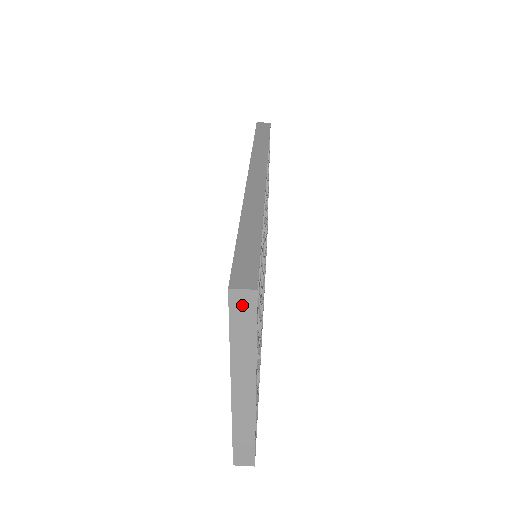
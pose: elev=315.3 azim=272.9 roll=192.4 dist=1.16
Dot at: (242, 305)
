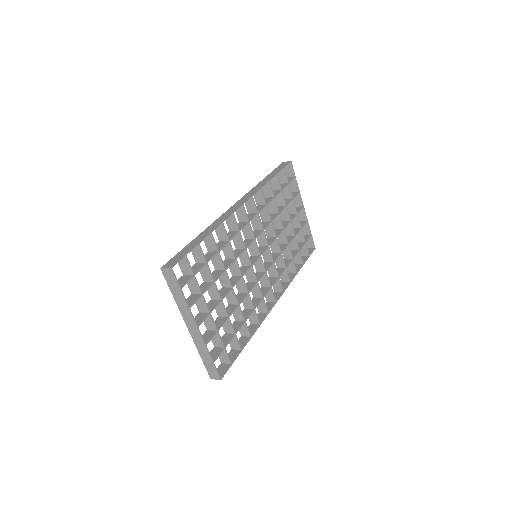
Dot at: (169, 277)
